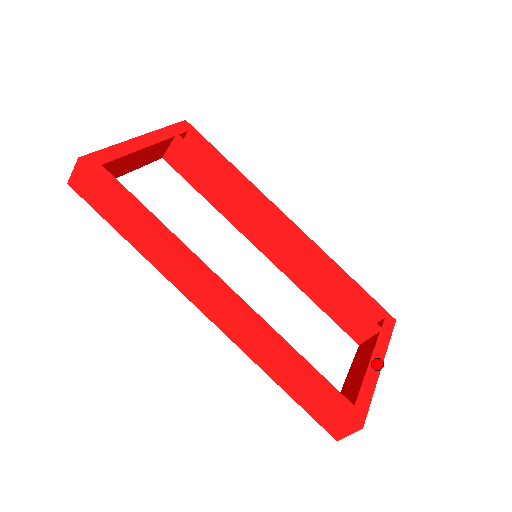
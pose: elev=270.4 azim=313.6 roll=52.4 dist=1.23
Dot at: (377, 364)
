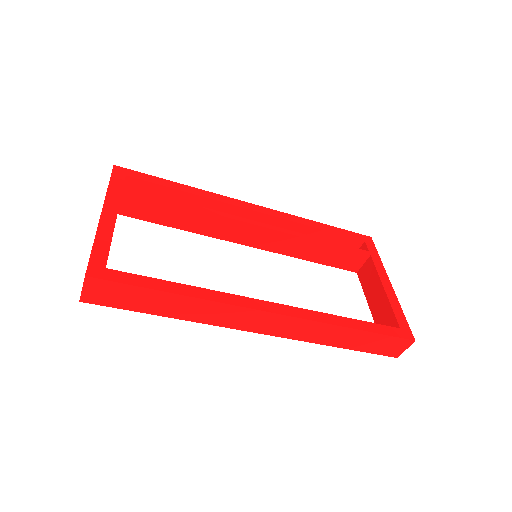
Dot at: (388, 284)
